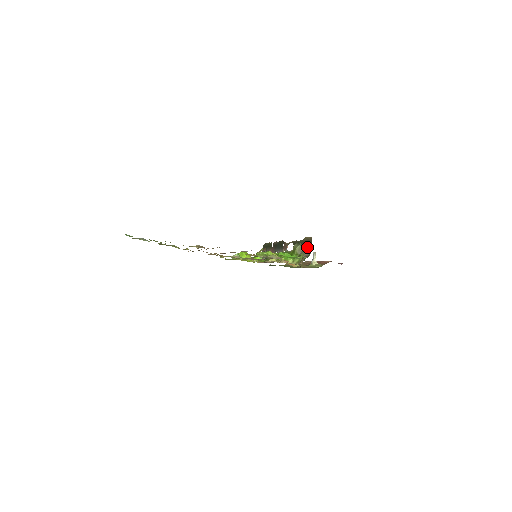
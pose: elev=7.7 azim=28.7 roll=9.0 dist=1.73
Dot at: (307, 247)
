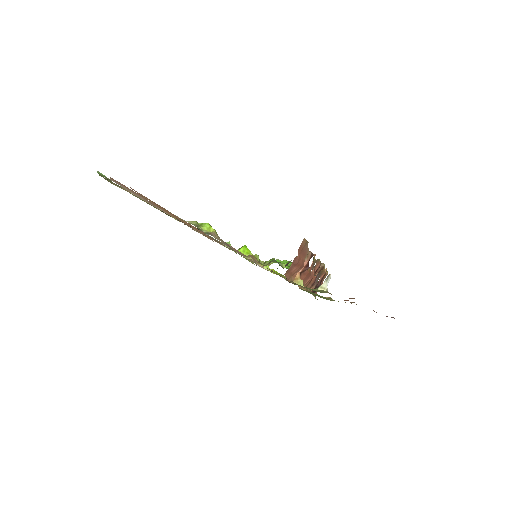
Dot at: (299, 253)
